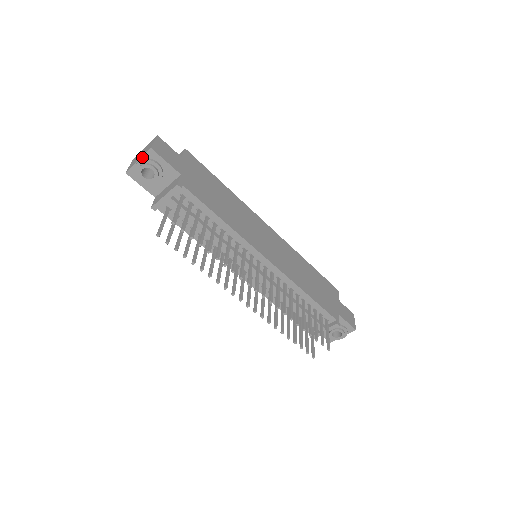
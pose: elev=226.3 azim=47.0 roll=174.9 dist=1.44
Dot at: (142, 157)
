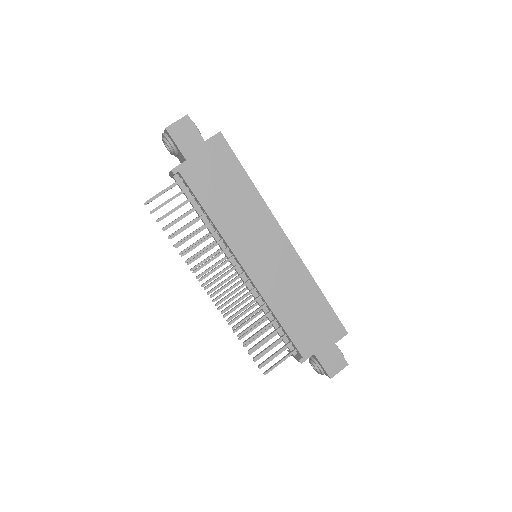
Dot at: (165, 131)
